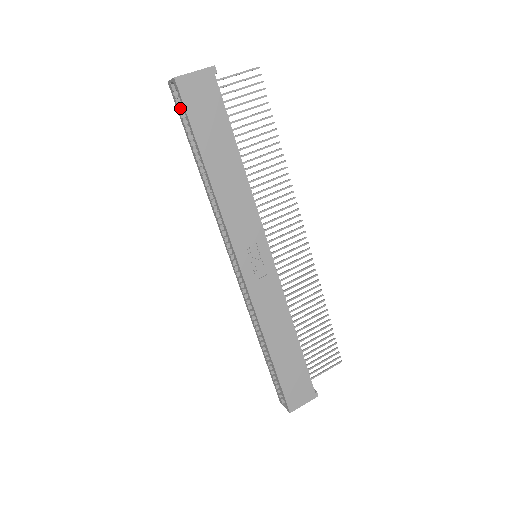
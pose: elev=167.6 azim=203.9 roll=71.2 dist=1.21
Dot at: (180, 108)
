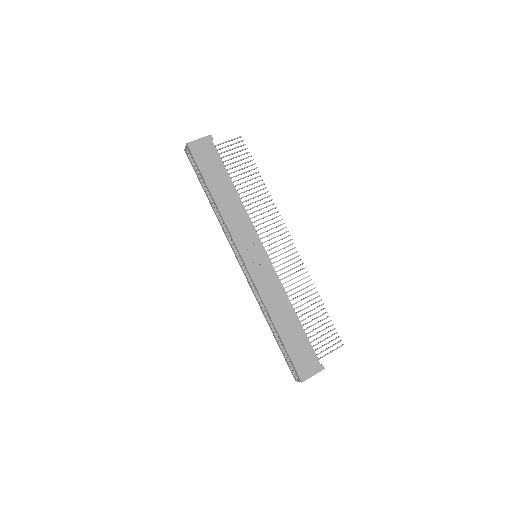
Dot at: (193, 163)
